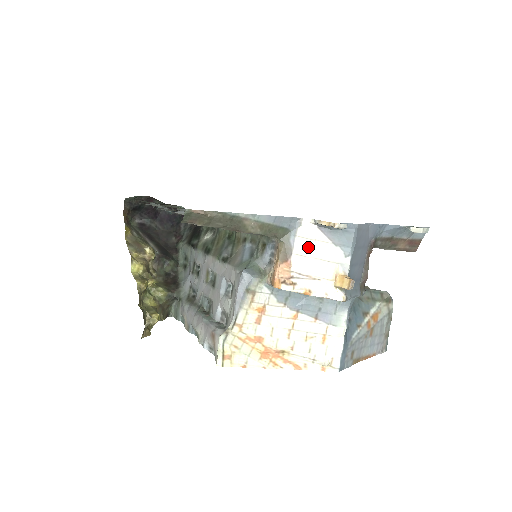
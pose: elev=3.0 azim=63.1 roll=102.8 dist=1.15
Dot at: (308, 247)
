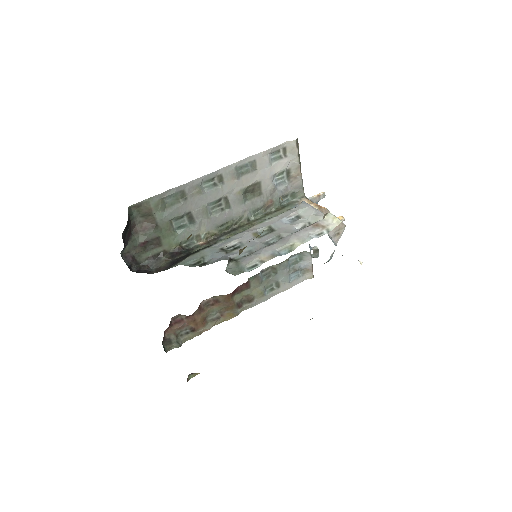
Dot at: occluded
